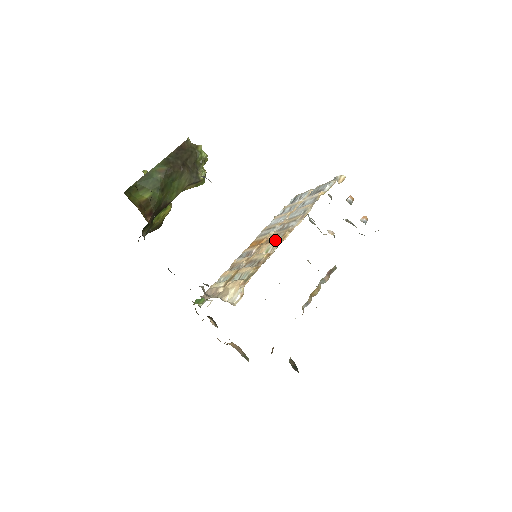
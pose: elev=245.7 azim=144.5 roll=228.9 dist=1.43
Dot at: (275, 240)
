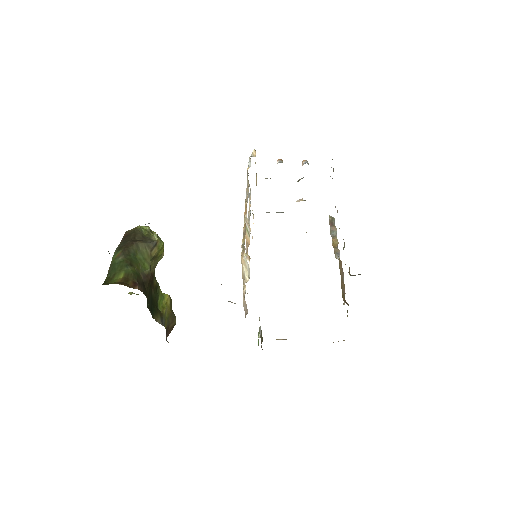
Dot at: (244, 217)
